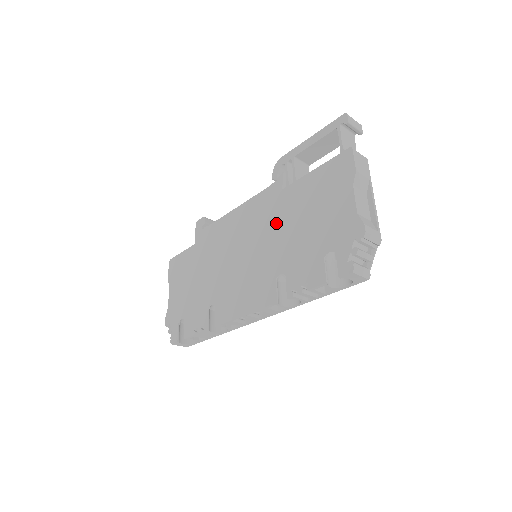
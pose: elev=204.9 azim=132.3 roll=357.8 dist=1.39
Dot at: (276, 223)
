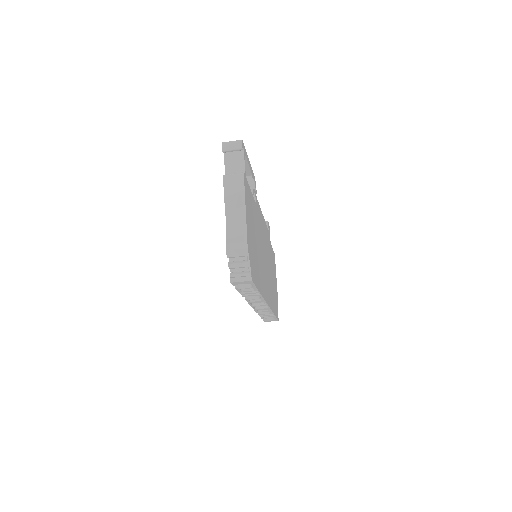
Dot at: occluded
